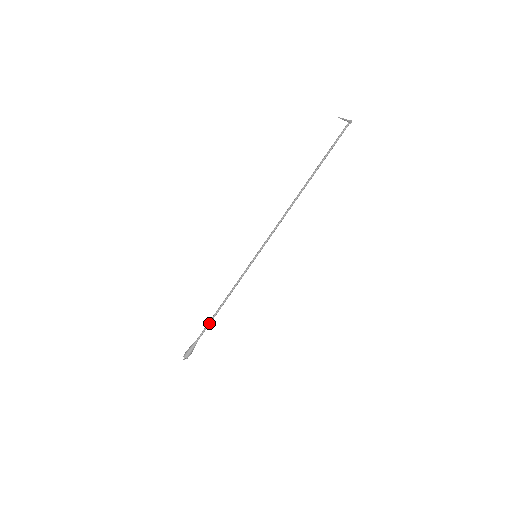
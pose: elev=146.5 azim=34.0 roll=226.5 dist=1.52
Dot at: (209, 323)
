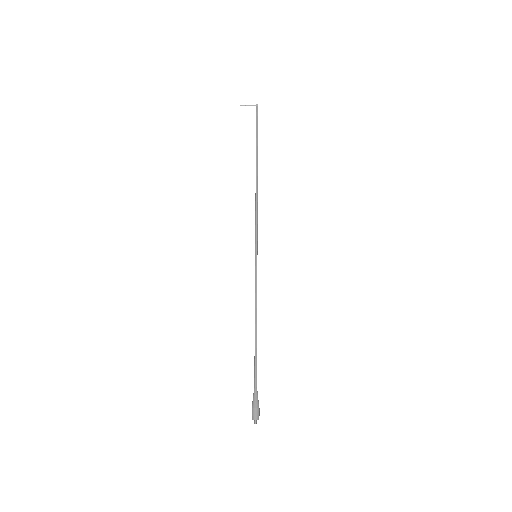
Dot at: (256, 357)
